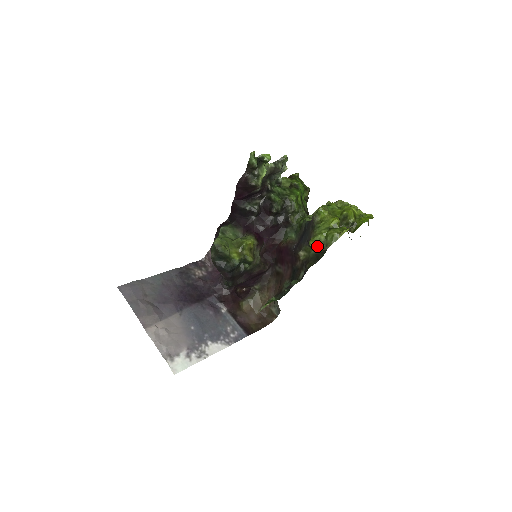
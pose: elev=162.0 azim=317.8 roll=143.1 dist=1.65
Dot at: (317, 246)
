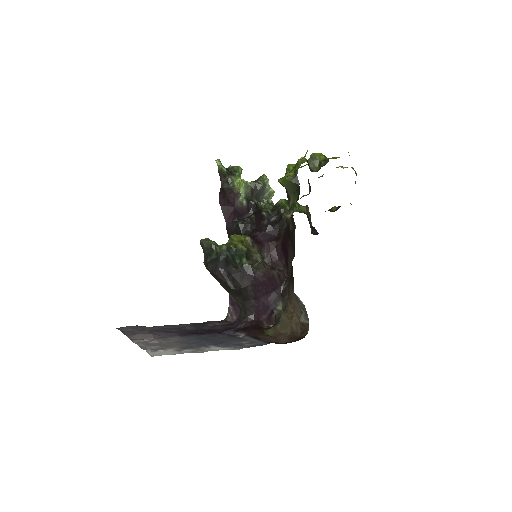
Dot at: (285, 177)
